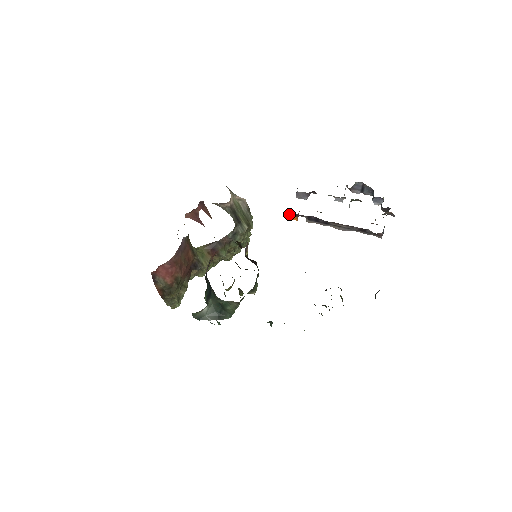
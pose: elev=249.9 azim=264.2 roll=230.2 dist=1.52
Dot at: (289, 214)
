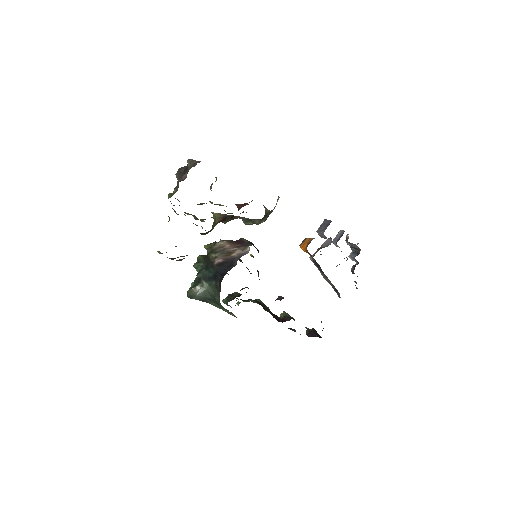
Dot at: (306, 250)
